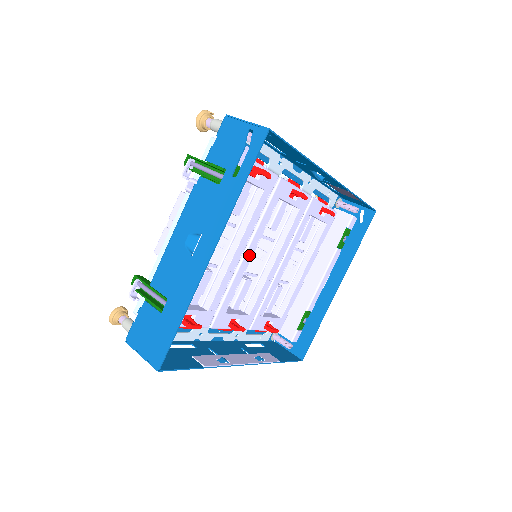
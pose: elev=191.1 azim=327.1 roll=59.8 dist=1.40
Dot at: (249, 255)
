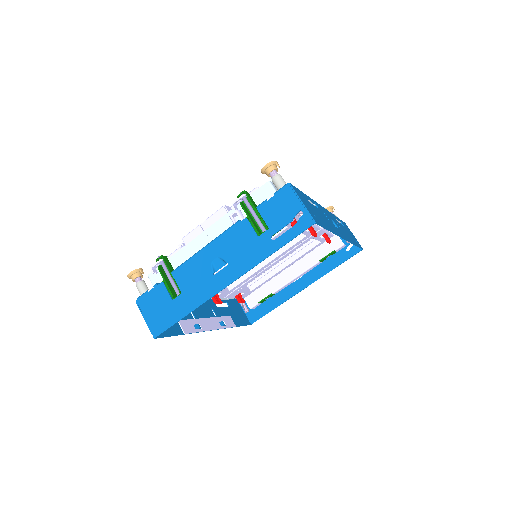
Dot at: occluded
